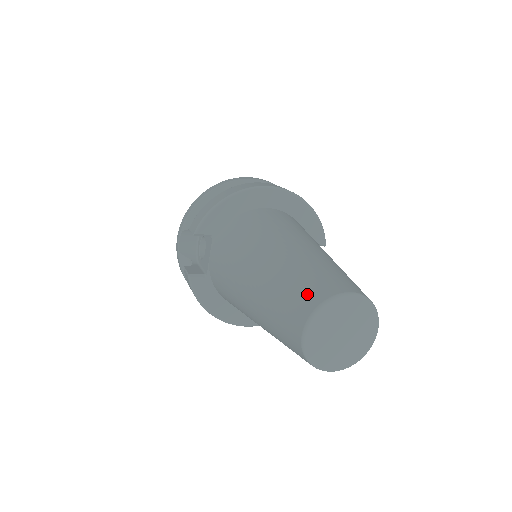
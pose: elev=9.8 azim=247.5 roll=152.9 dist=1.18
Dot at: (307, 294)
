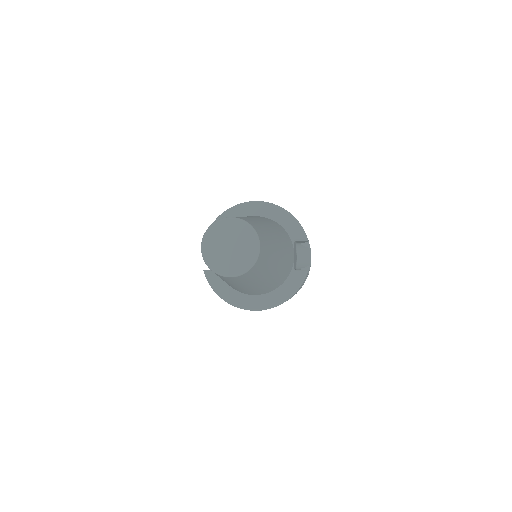
Dot at: occluded
